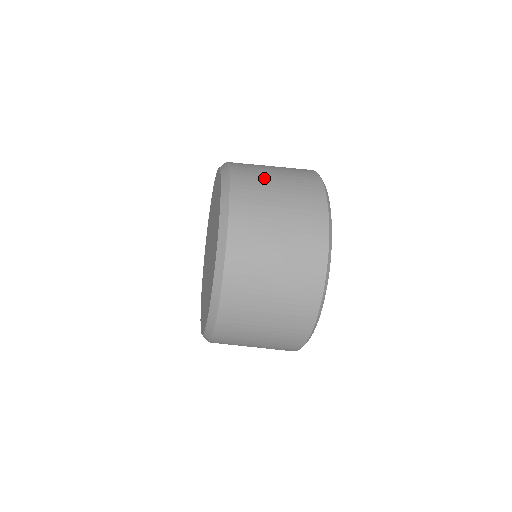
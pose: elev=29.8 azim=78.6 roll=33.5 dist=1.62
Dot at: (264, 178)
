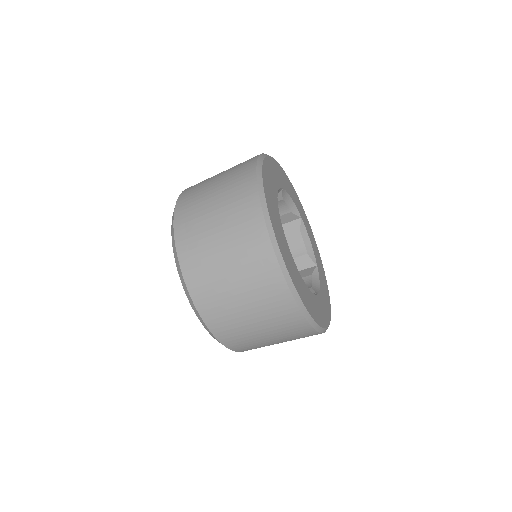
Dot at: (205, 186)
